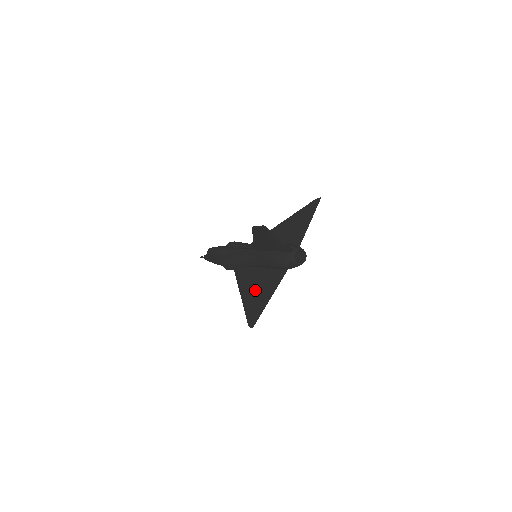
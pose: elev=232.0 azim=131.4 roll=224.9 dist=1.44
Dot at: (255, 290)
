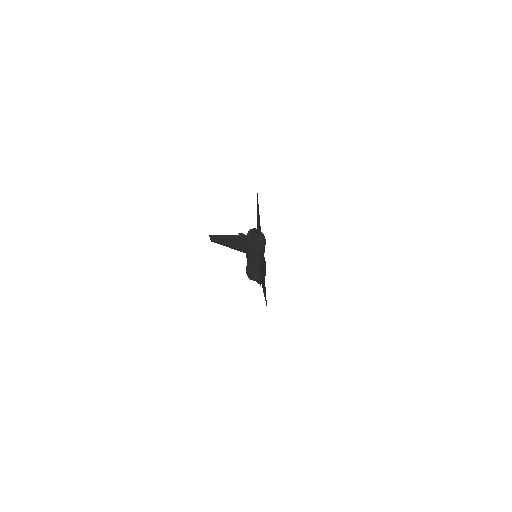
Dot at: (262, 279)
